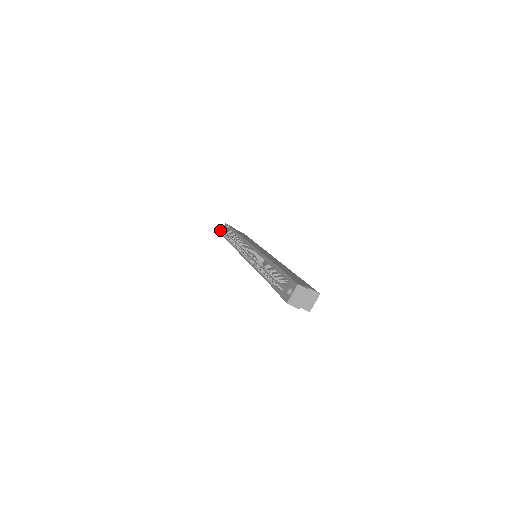
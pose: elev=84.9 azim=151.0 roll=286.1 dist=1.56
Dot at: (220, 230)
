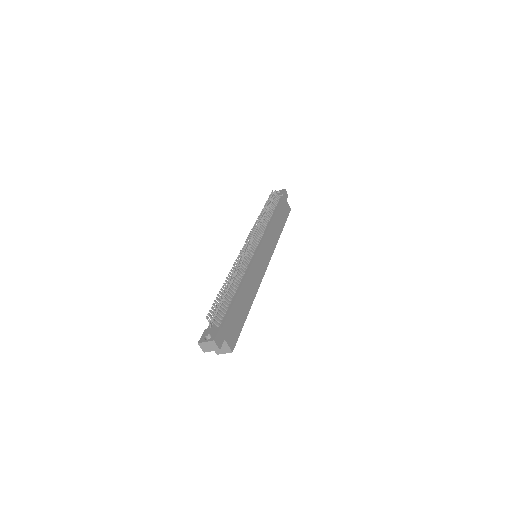
Dot at: (271, 195)
